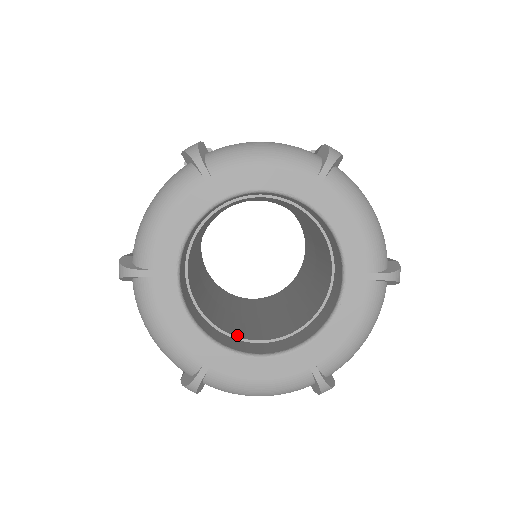
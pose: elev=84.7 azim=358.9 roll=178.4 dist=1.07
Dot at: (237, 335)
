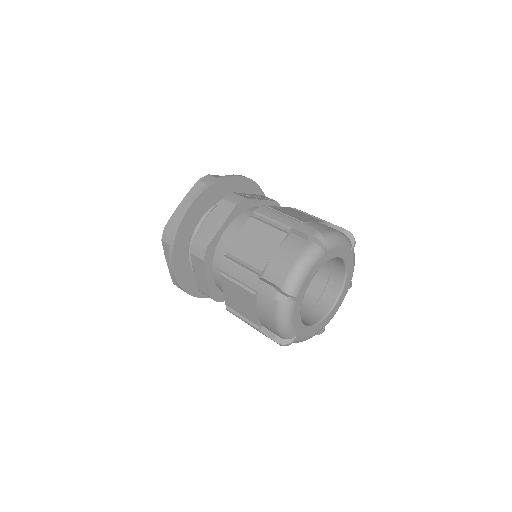
Dot at: (312, 304)
